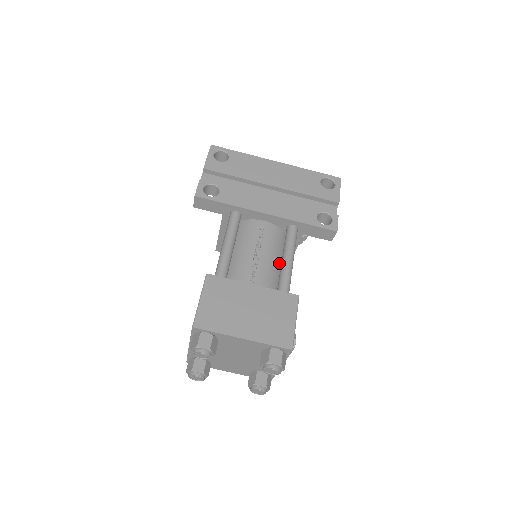
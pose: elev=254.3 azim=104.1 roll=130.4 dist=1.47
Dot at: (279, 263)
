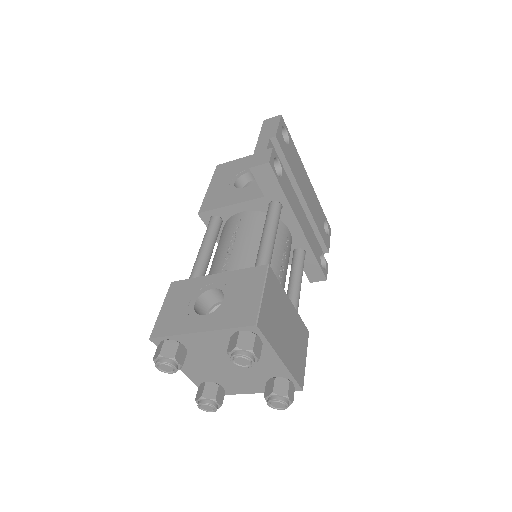
Dot at: occluded
